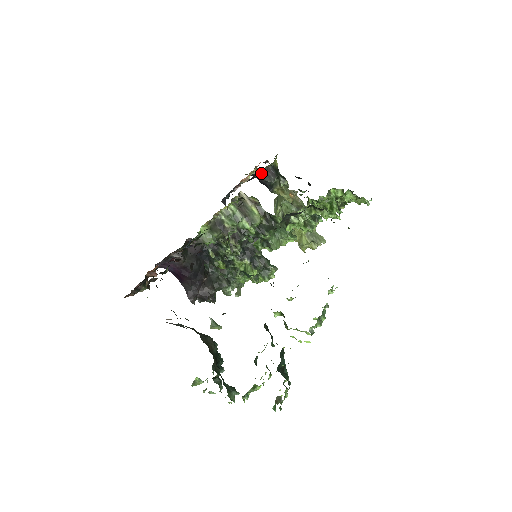
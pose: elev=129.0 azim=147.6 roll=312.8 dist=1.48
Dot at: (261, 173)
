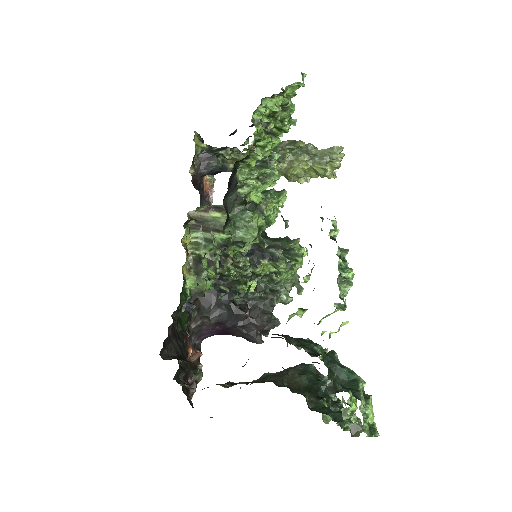
Dot at: (194, 173)
